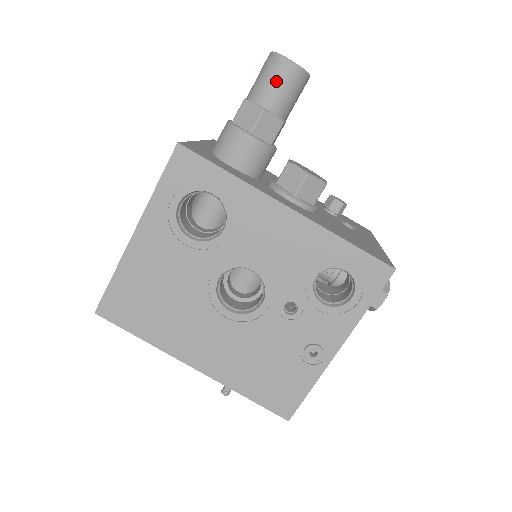
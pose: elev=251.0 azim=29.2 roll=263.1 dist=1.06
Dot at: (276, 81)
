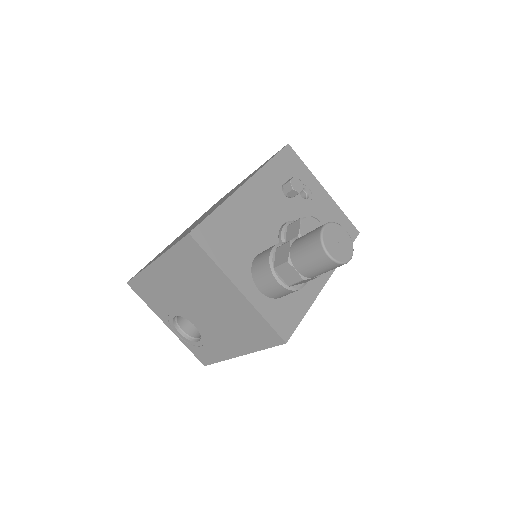
Dot at: occluded
